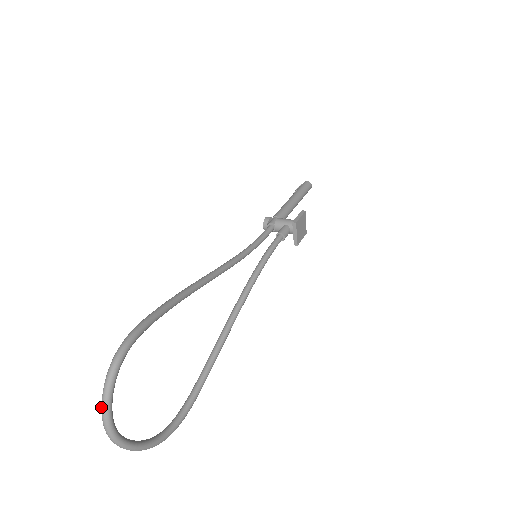
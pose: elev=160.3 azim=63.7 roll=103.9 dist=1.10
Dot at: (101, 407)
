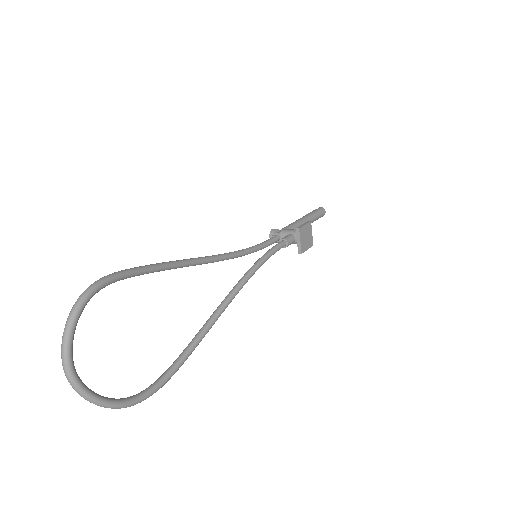
Dot at: occluded
